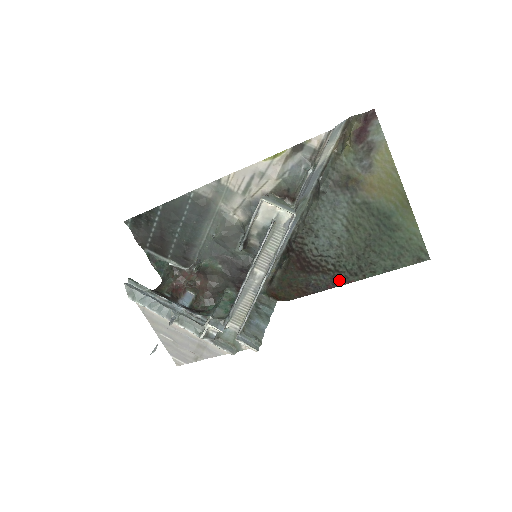
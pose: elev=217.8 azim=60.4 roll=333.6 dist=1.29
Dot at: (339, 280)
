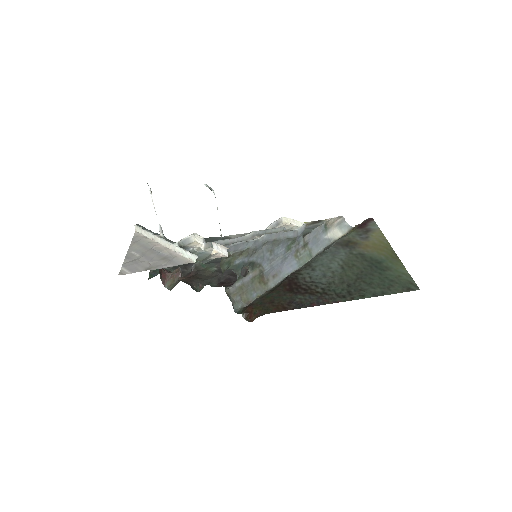
Dot at: (325, 300)
